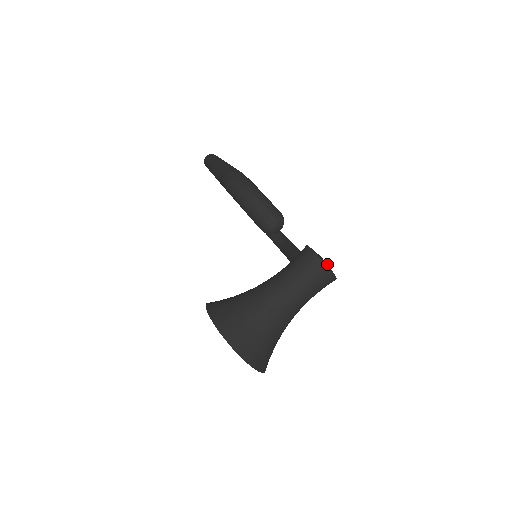
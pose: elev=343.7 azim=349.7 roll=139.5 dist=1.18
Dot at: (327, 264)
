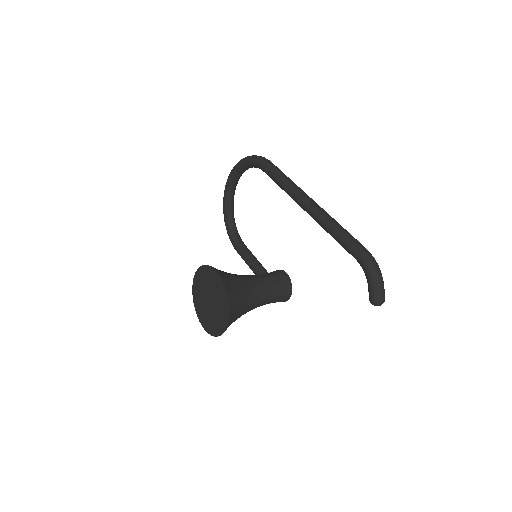
Dot at: occluded
